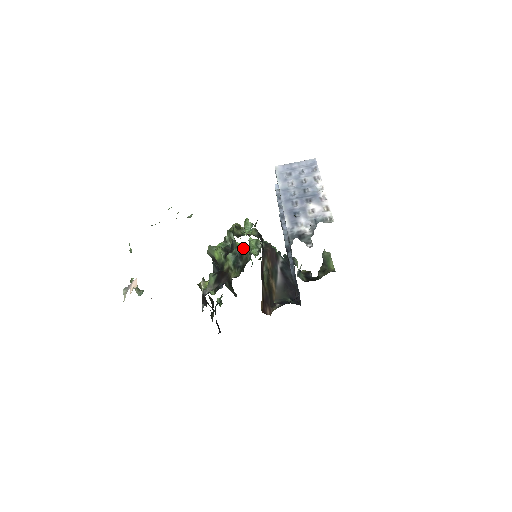
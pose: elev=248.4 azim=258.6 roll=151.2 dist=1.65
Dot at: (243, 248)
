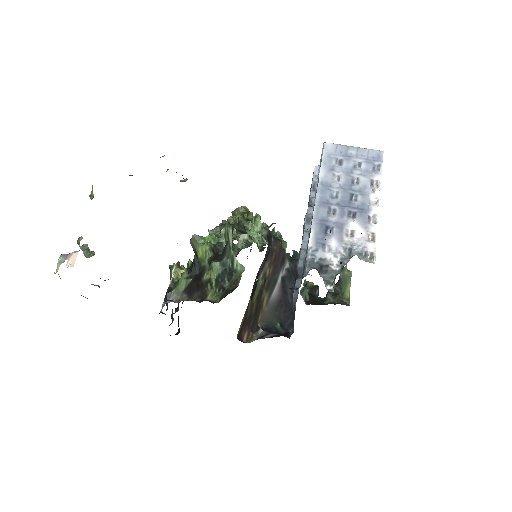
Dot at: (237, 263)
